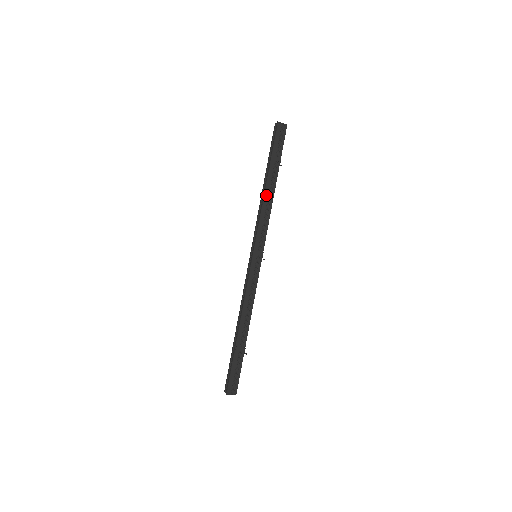
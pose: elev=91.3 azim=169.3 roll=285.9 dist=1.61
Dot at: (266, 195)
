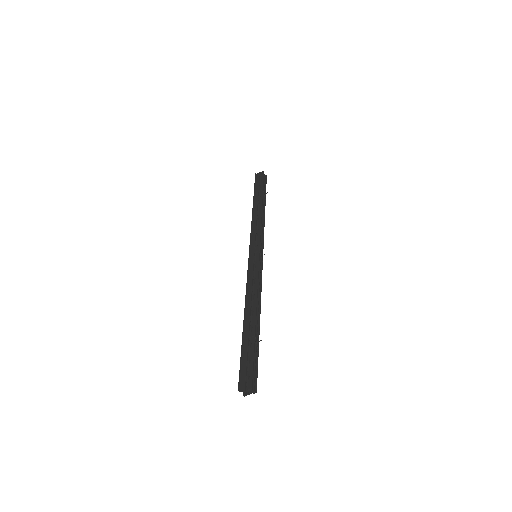
Dot at: (255, 213)
